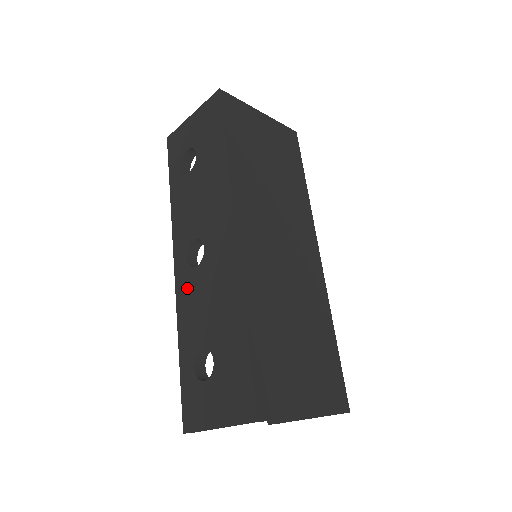
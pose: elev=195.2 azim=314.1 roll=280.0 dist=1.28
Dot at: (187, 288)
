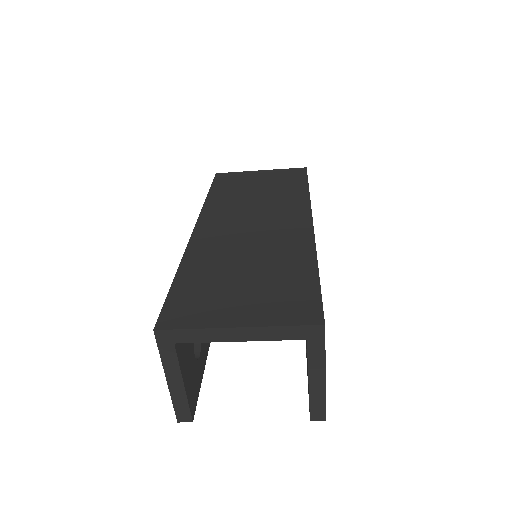
Dot at: occluded
